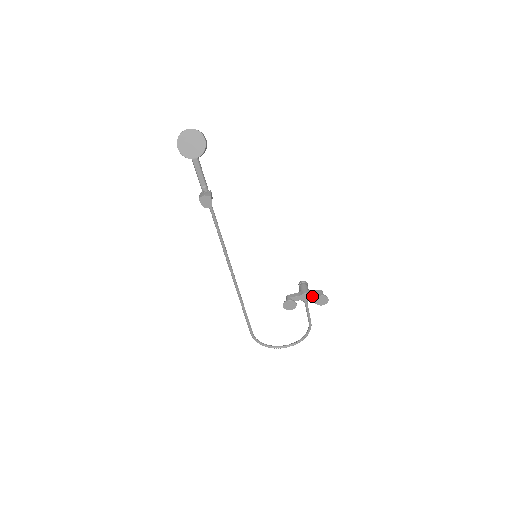
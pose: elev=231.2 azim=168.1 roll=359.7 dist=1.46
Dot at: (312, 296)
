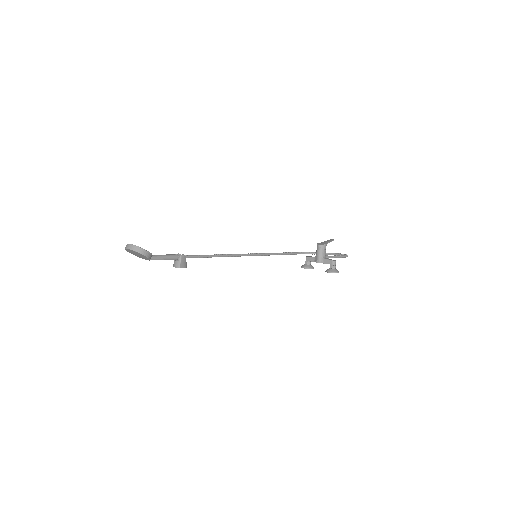
Dot at: (326, 263)
